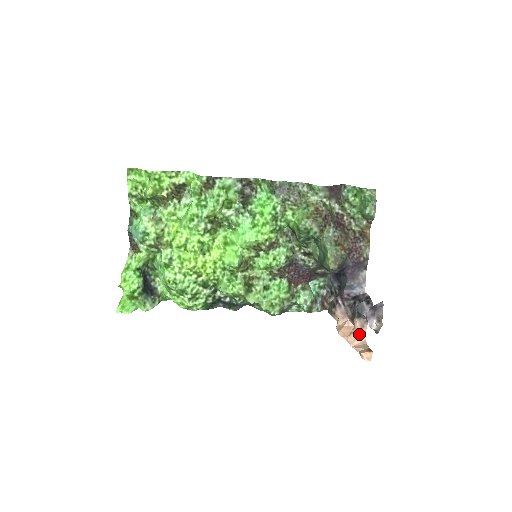
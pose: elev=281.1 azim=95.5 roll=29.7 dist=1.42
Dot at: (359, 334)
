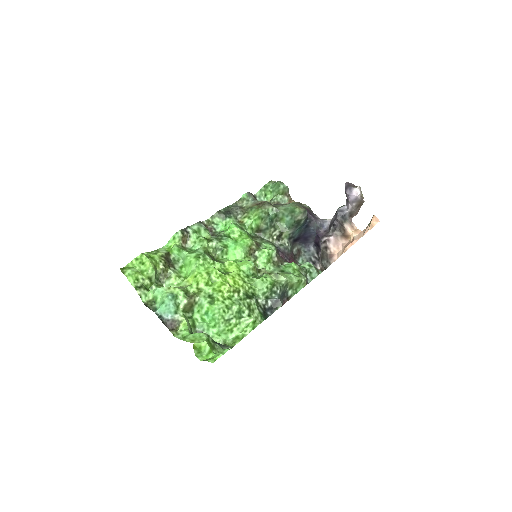
Dot at: (356, 232)
